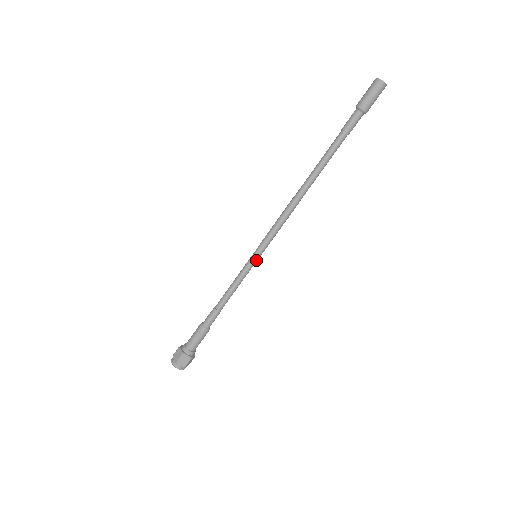
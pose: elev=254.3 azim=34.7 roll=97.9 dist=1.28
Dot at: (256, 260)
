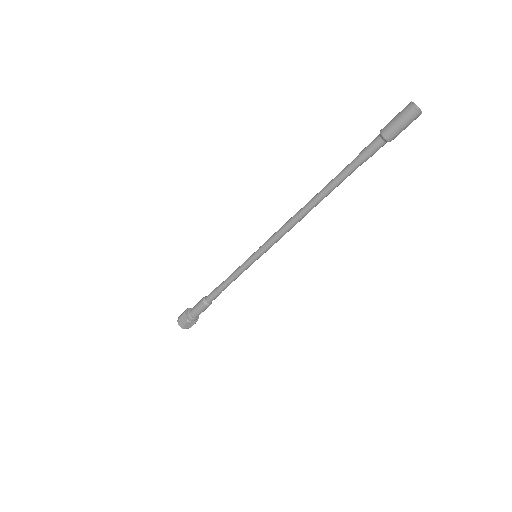
Dot at: occluded
